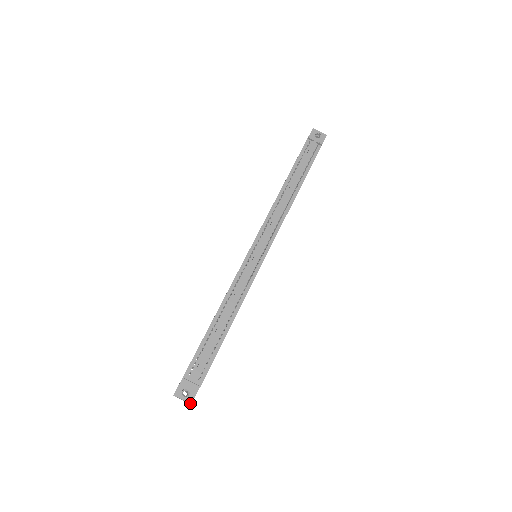
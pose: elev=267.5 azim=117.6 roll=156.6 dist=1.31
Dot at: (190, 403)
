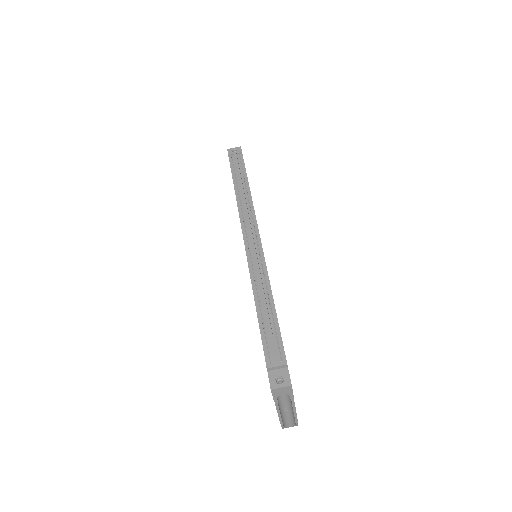
Dot at: (290, 385)
